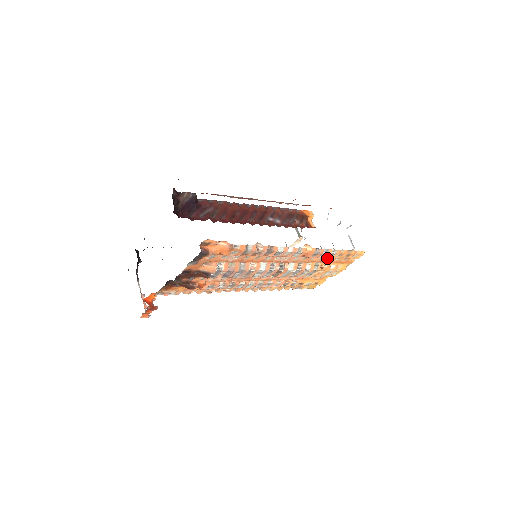
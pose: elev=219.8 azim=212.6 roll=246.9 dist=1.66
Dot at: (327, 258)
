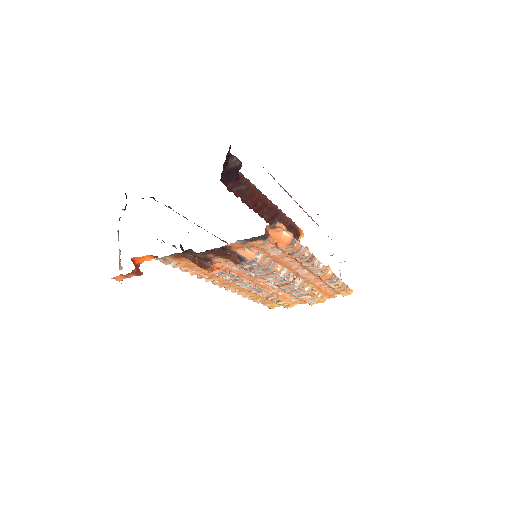
Dot at: (326, 286)
